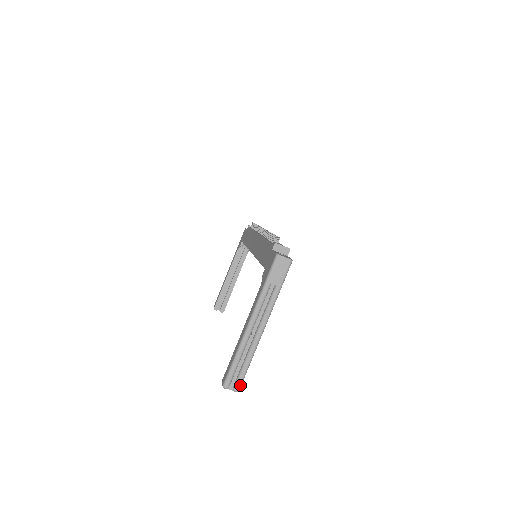
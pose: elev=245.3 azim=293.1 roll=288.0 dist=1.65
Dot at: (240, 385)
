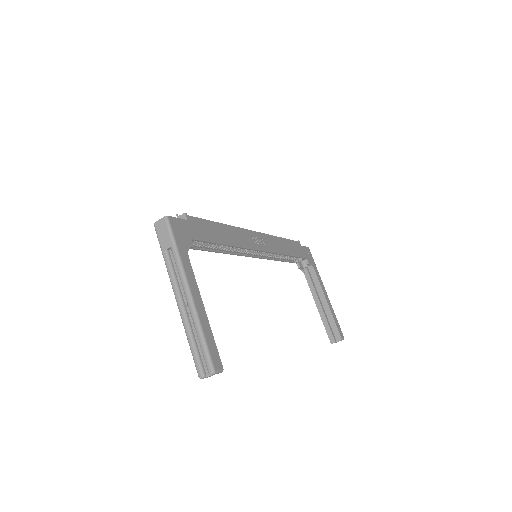
Dot at: (210, 364)
